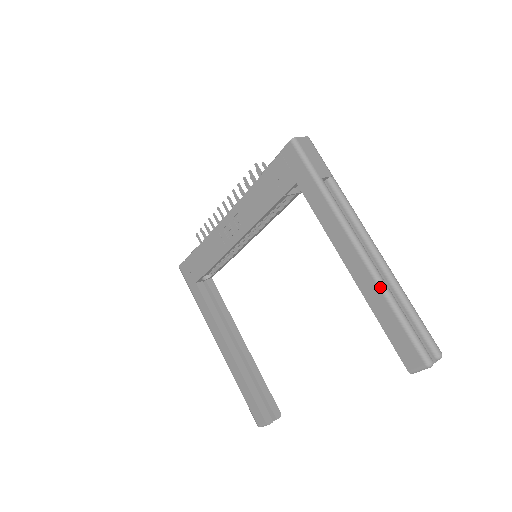
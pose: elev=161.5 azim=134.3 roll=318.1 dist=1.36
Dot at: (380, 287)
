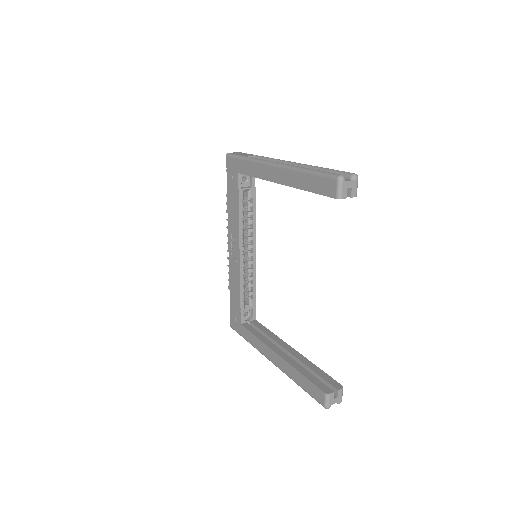
Dot at: (293, 169)
